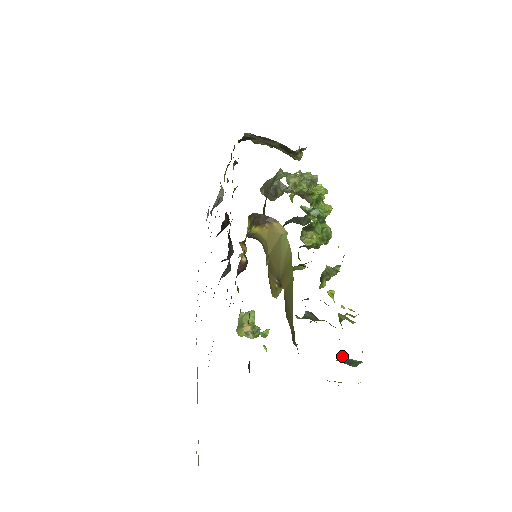
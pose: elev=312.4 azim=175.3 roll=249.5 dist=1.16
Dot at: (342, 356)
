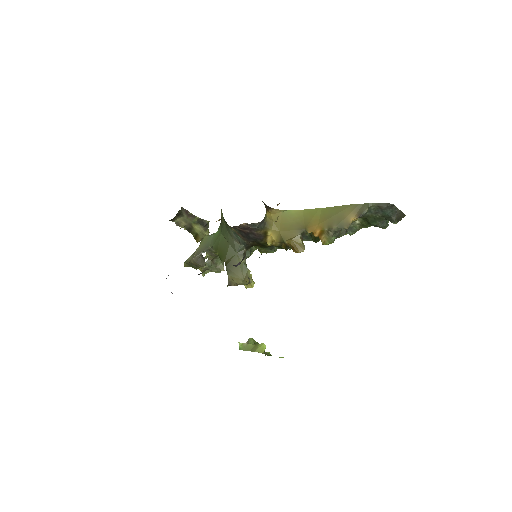
Dot at: occluded
